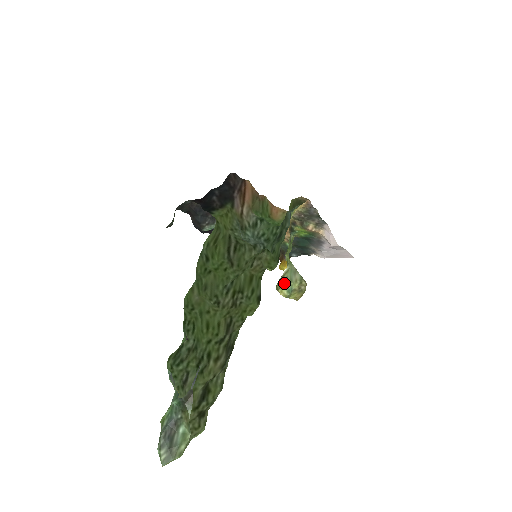
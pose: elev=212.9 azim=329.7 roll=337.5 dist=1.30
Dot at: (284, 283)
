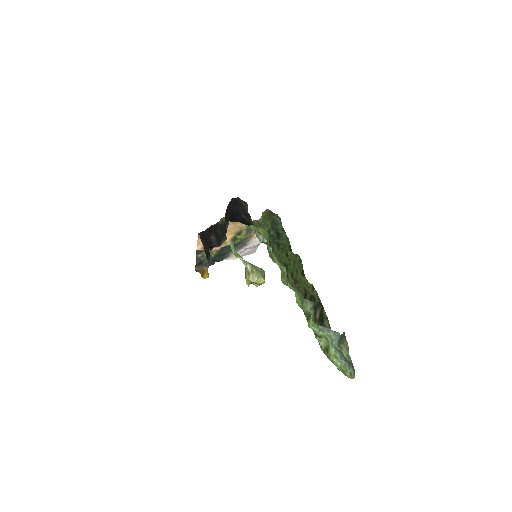
Dot at: (258, 274)
